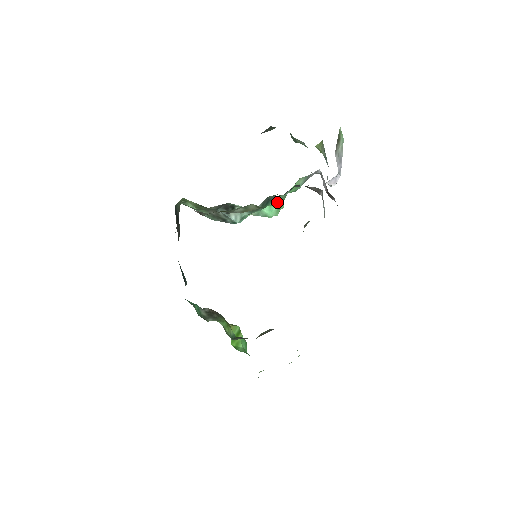
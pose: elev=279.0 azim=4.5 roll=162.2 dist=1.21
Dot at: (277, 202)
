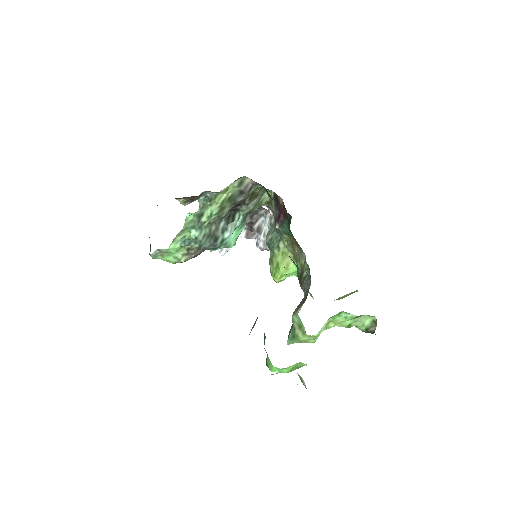
Dot at: (244, 224)
